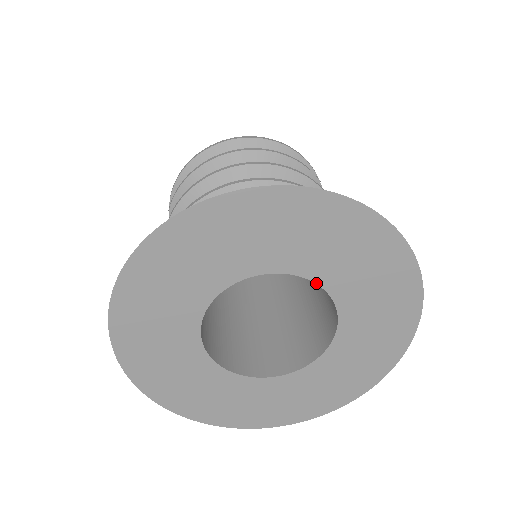
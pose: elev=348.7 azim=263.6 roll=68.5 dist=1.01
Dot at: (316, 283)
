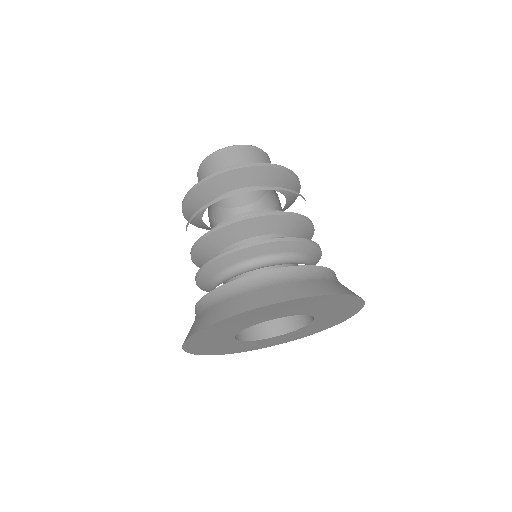
Dot at: occluded
